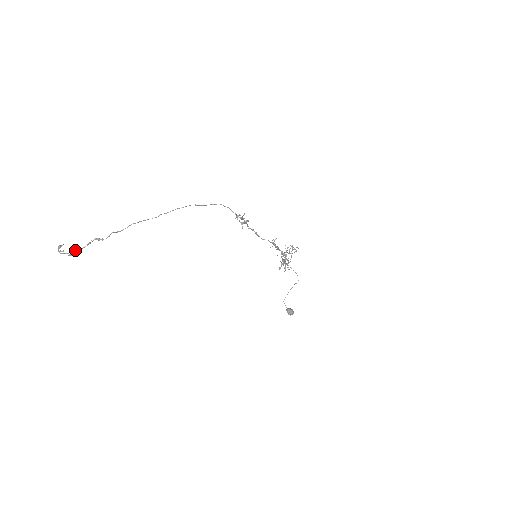
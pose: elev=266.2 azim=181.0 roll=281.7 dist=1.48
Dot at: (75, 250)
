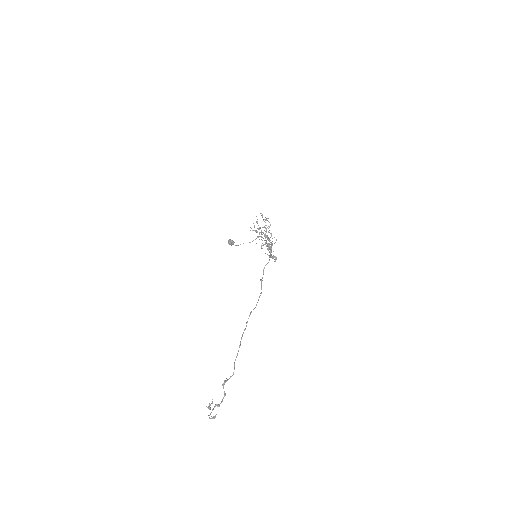
Dot at: occluded
